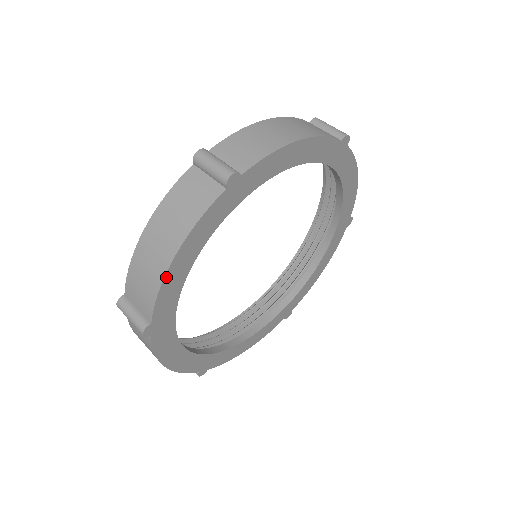
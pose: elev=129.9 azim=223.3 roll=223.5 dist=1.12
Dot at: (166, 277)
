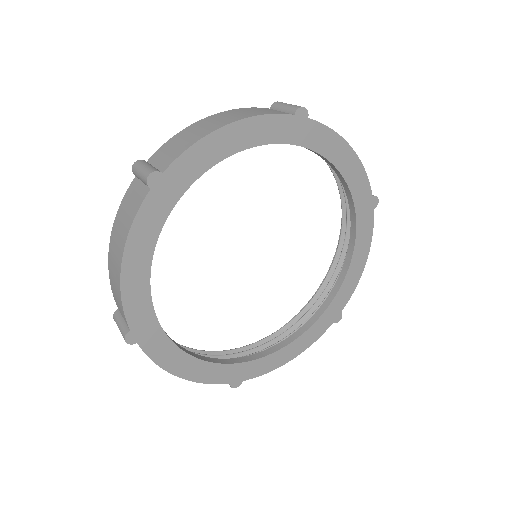
Dot at: (123, 283)
